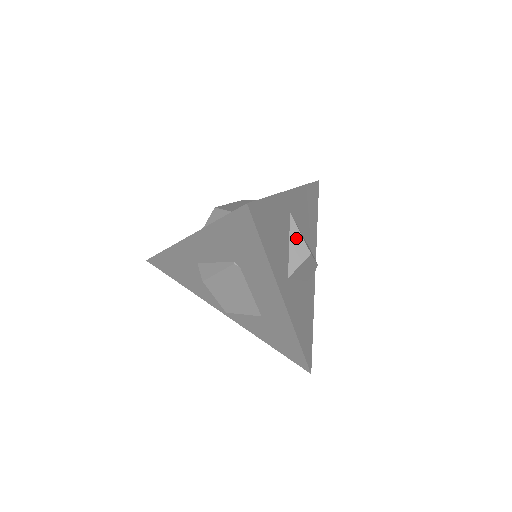
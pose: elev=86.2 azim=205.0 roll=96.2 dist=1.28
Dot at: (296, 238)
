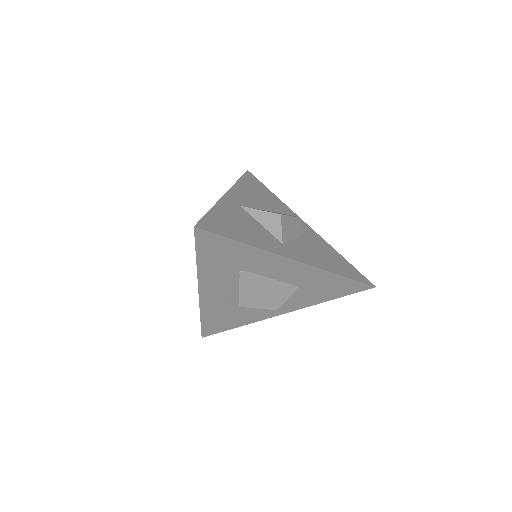
Dot at: (261, 216)
